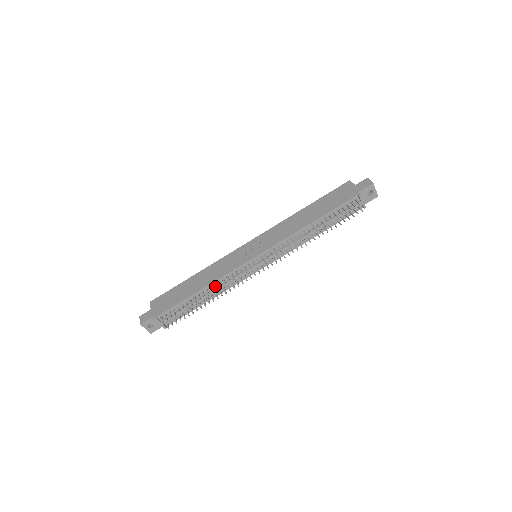
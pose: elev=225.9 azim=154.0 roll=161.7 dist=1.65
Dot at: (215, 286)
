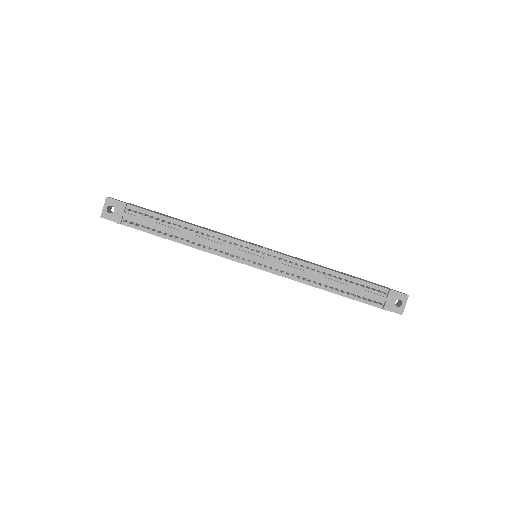
Dot at: (202, 232)
